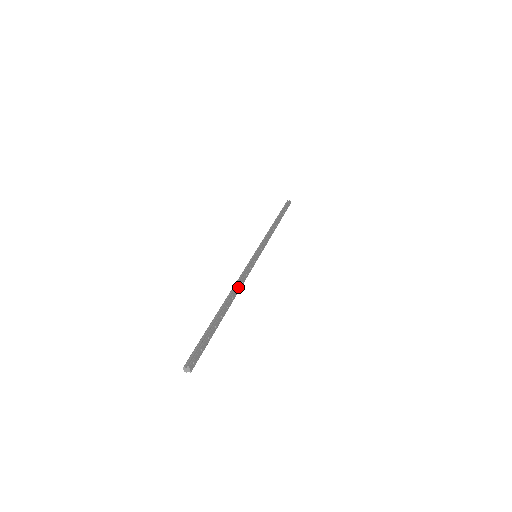
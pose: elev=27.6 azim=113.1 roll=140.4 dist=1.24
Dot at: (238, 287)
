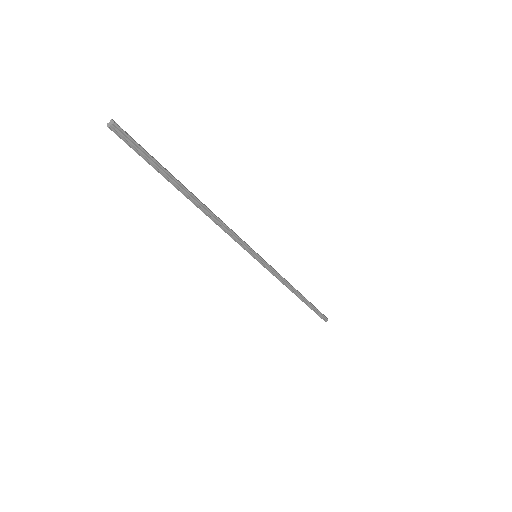
Dot at: (216, 216)
